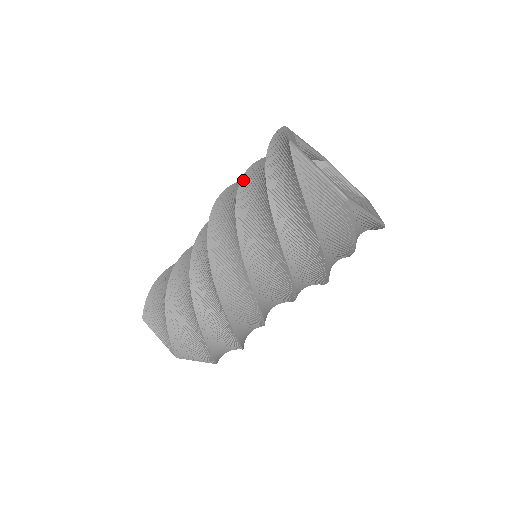
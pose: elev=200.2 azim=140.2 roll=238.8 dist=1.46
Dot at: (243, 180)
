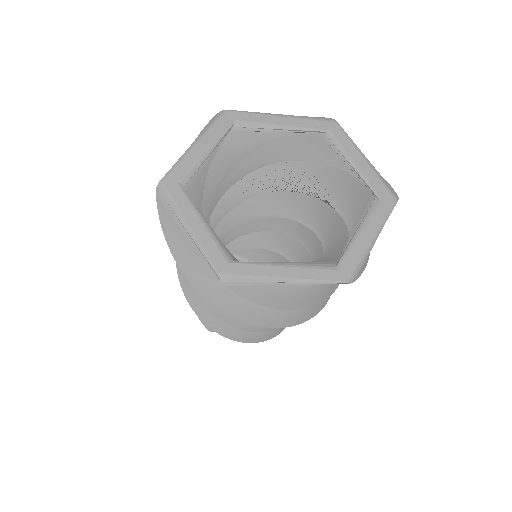
Dot at: occluded
